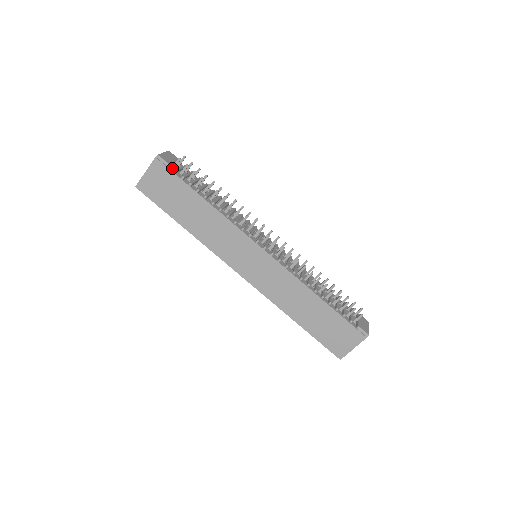
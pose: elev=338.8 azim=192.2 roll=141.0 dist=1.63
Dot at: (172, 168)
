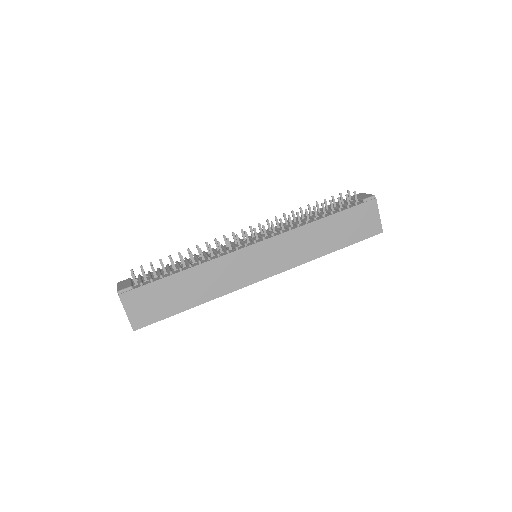
Dot at: (136, 286)
